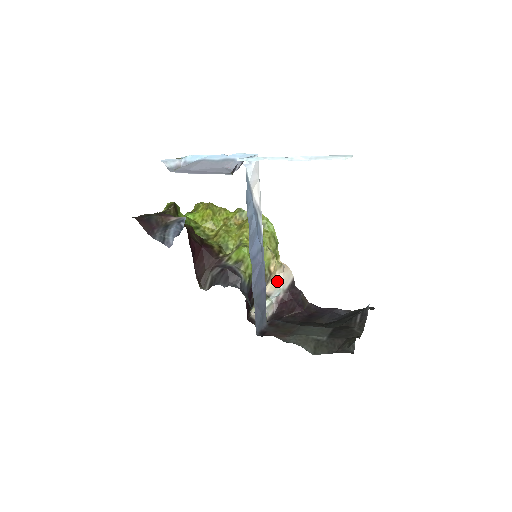
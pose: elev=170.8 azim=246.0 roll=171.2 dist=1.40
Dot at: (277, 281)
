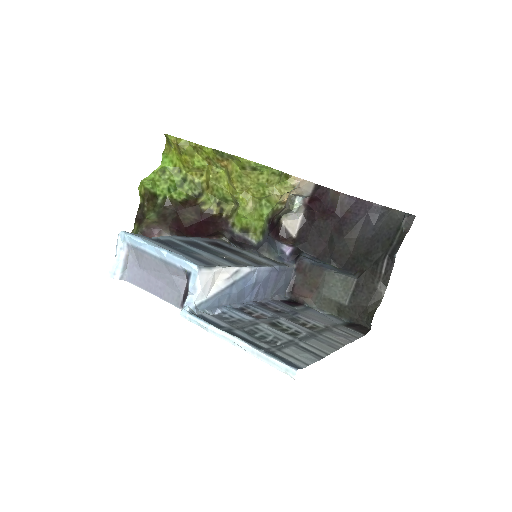
Dot at: (297, 192)
